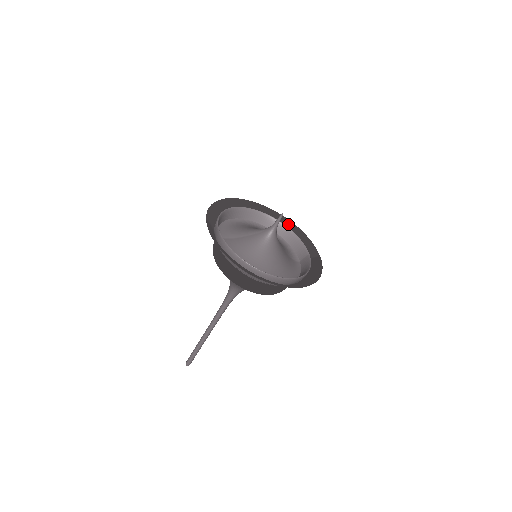
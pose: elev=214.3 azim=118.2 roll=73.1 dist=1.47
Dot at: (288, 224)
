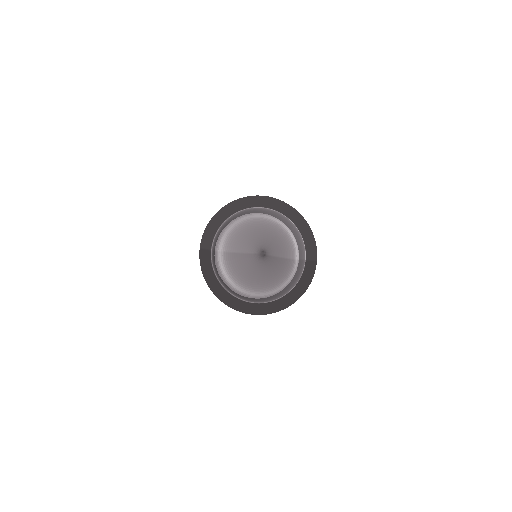
Dot at: (296, 216)
